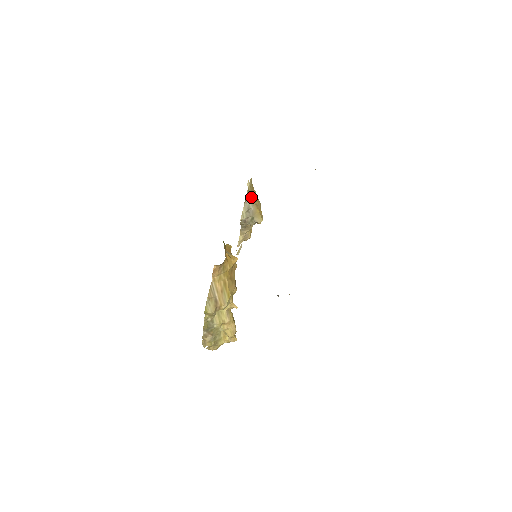
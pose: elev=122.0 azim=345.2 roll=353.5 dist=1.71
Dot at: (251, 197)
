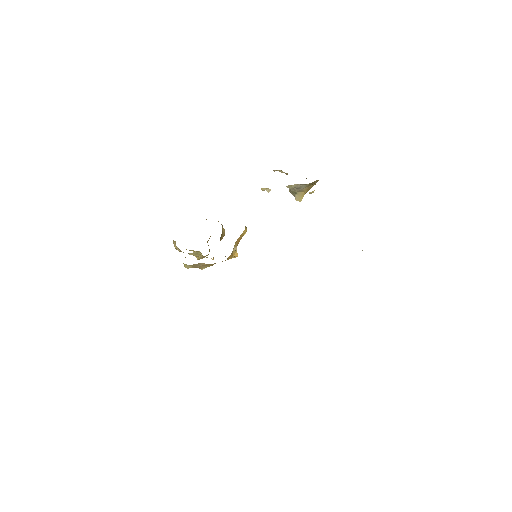
Dot at: (310, 184)
